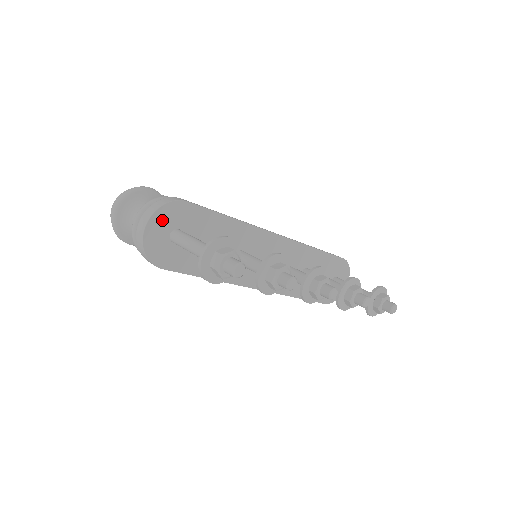
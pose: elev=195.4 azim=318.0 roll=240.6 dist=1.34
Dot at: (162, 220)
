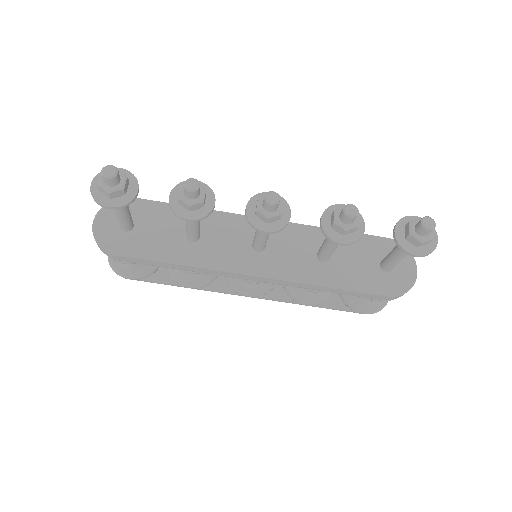
Dot at: (110, 214)
